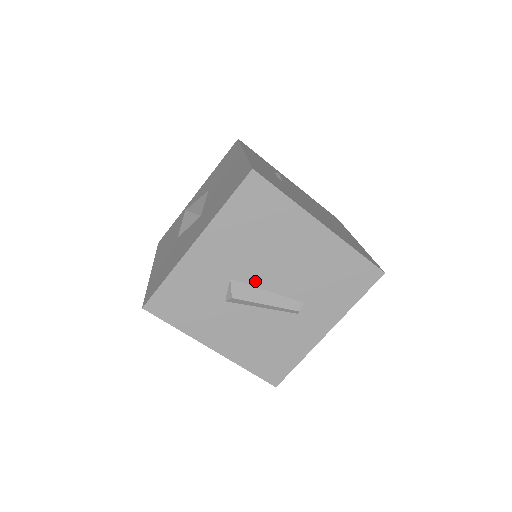
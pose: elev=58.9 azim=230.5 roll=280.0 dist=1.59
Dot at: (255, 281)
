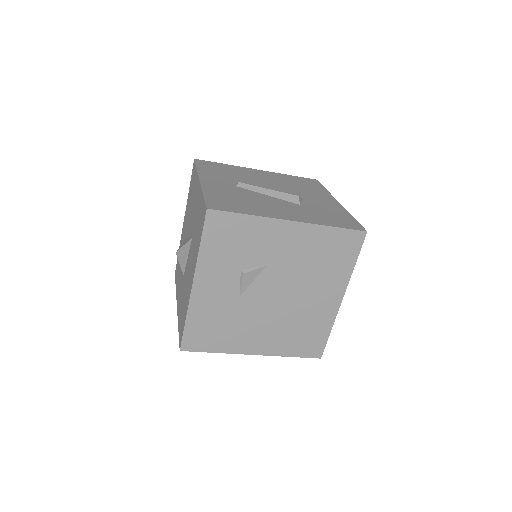
Dot at: occluded
